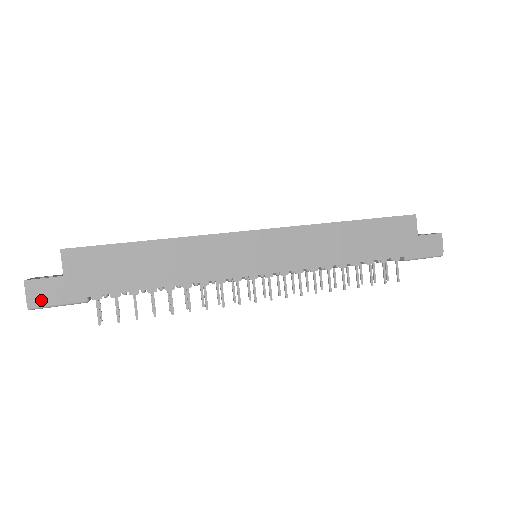
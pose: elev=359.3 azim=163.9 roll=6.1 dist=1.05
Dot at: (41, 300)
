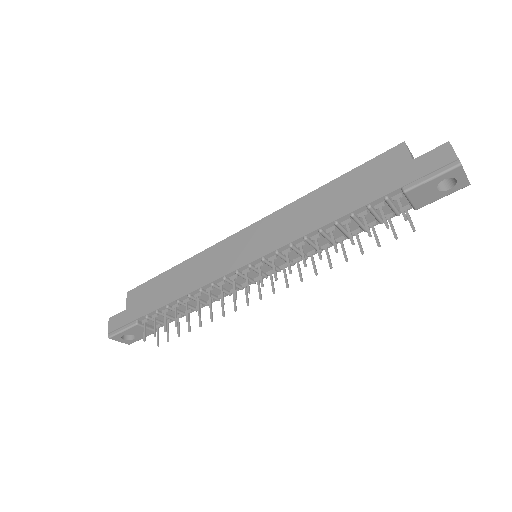
Dot at: (114, 329)
